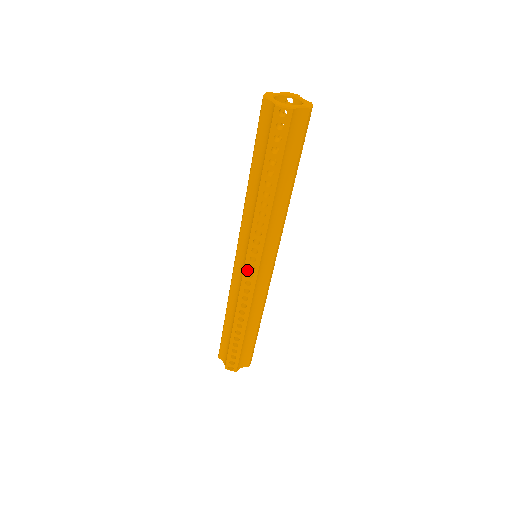
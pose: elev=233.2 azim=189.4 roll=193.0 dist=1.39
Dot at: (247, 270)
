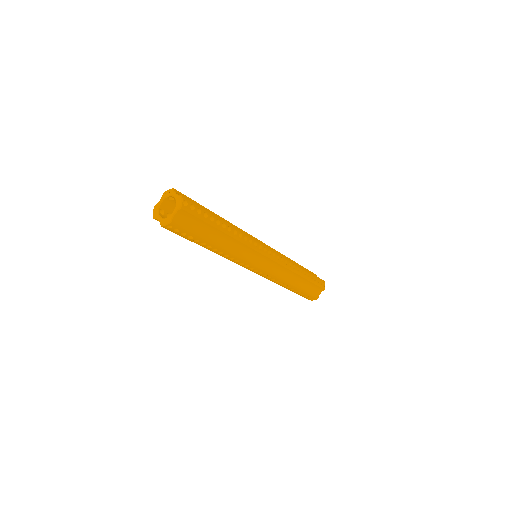
Dot at: (256, 272)
